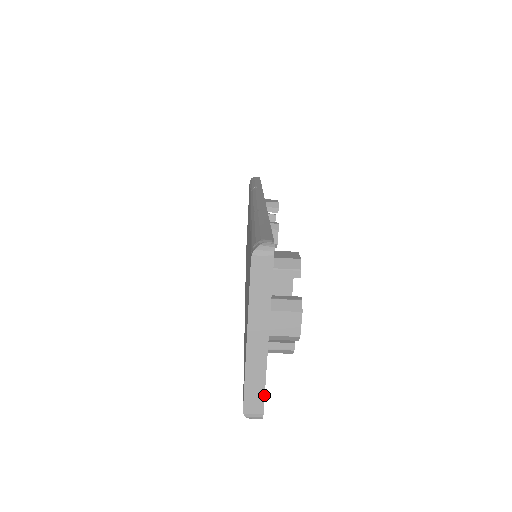
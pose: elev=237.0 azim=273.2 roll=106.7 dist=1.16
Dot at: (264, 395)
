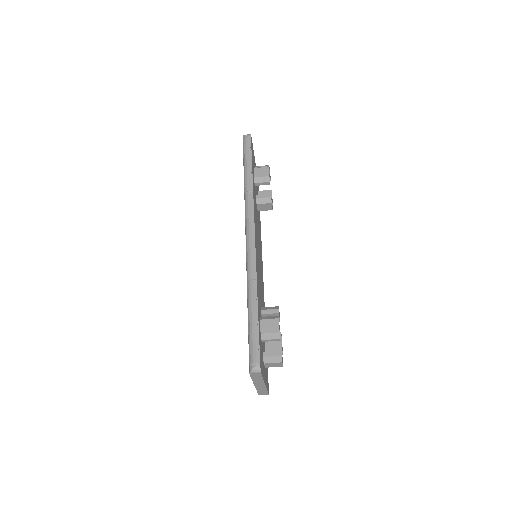
Dot at: (267, 392)
